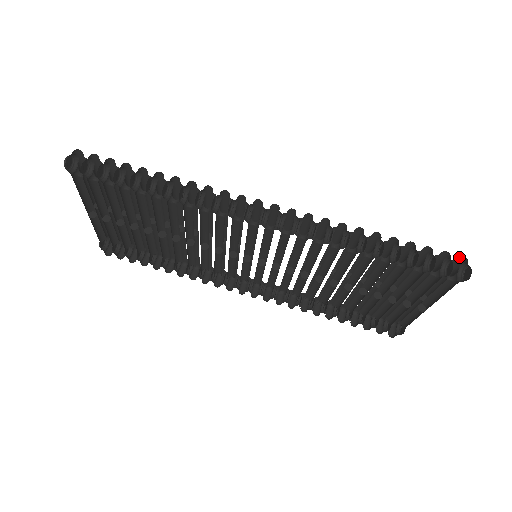
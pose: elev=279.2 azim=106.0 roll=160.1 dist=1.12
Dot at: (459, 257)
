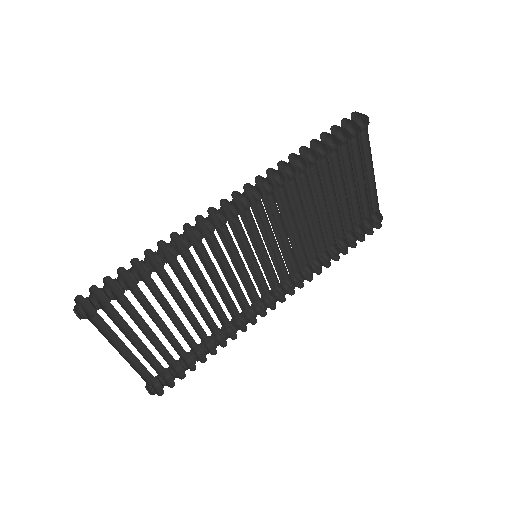
Dot at: (351, 117)
